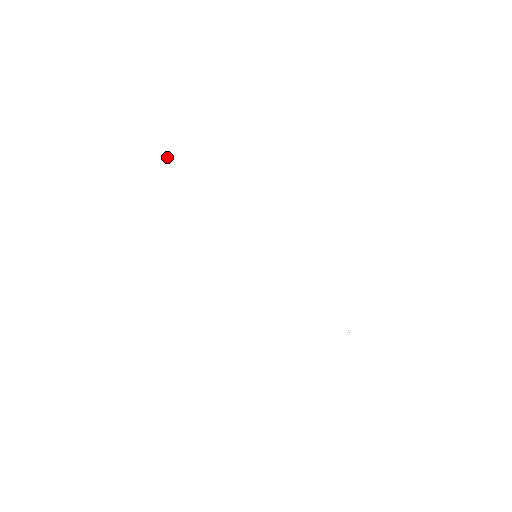
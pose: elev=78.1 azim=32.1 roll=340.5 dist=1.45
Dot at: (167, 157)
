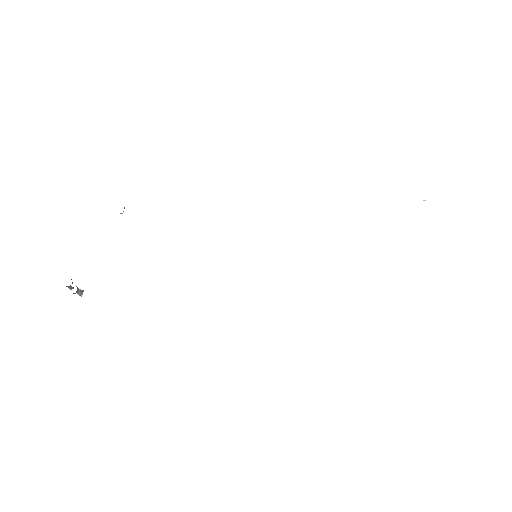
Dot at: occluded
